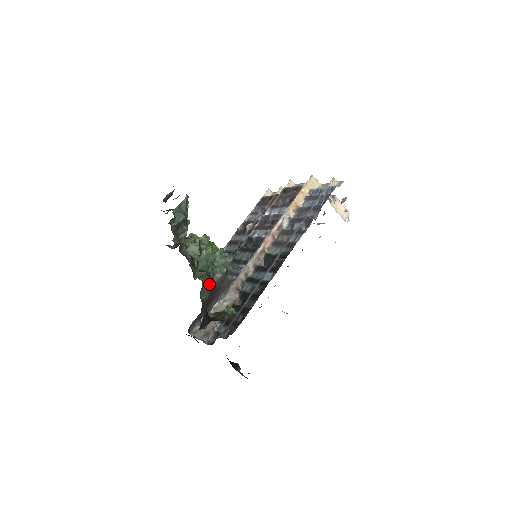
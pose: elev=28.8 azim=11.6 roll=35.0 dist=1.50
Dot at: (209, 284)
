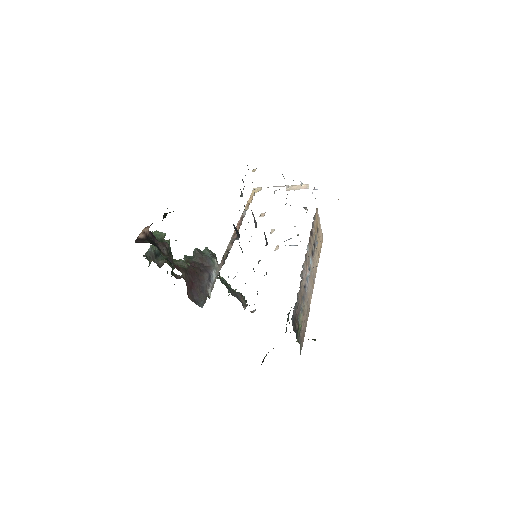
Dot at: (185, 261)
